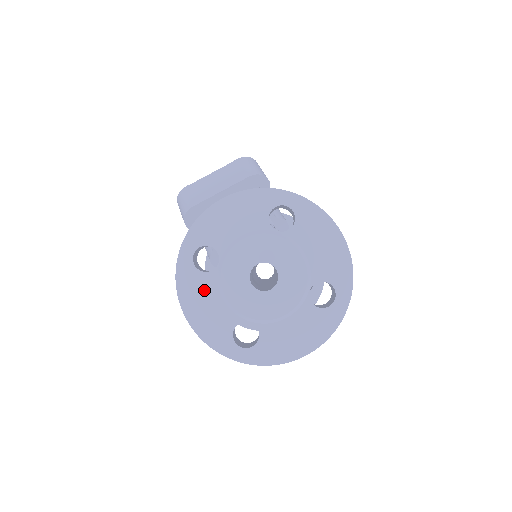
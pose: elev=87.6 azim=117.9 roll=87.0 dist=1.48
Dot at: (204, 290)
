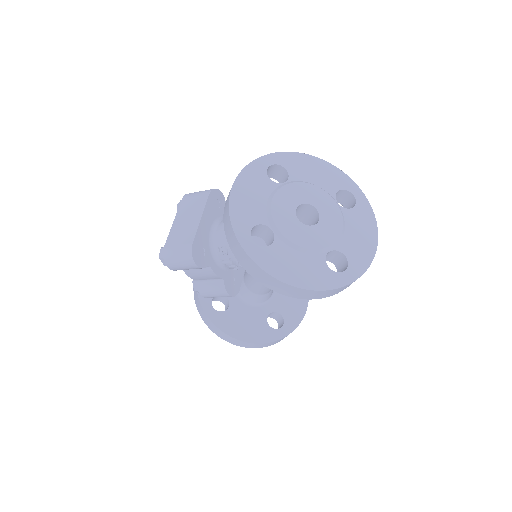
Dot at: (283, 257)
